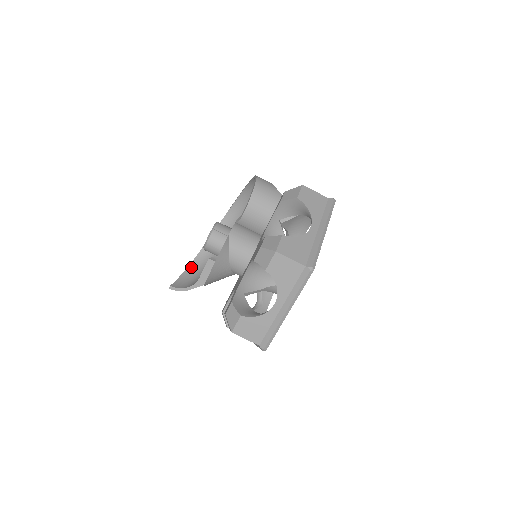
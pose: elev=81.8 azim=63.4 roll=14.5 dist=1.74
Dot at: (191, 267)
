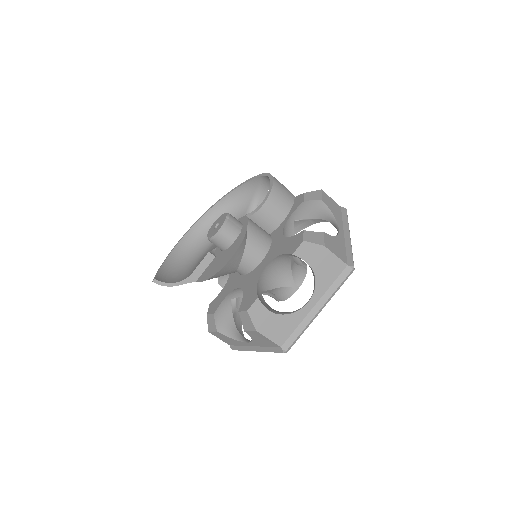
Dot at: (168, 262)
